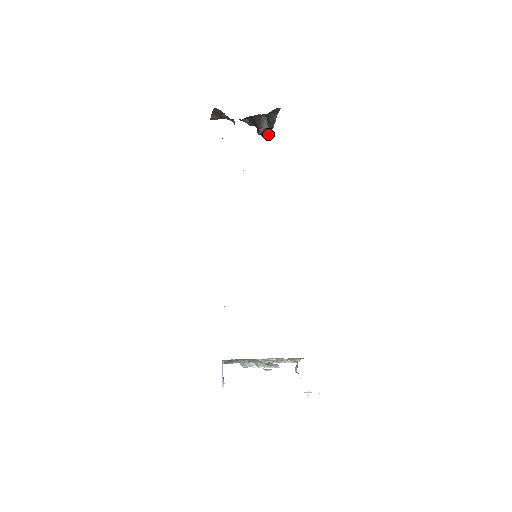
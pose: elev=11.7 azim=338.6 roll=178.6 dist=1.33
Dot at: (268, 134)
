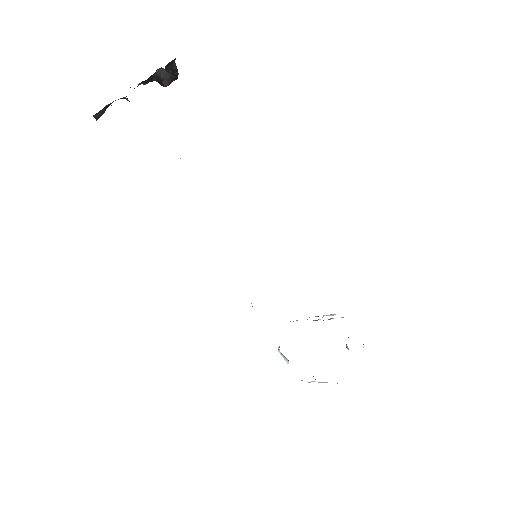
Dot at: (176, 79)
